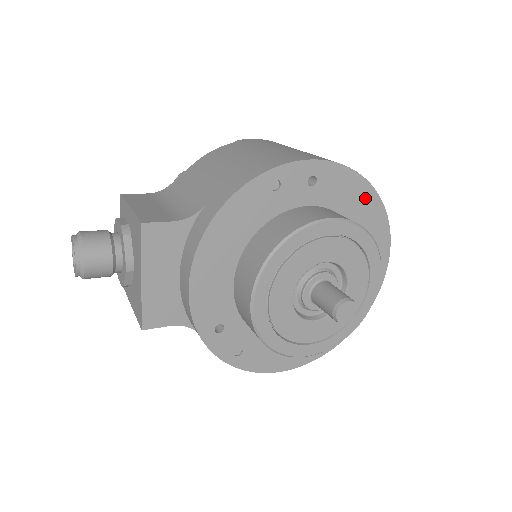
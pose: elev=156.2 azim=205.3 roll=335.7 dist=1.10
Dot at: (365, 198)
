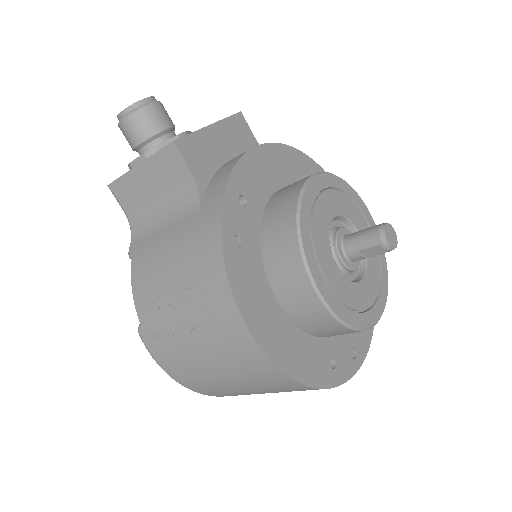
Dot at: occluded
